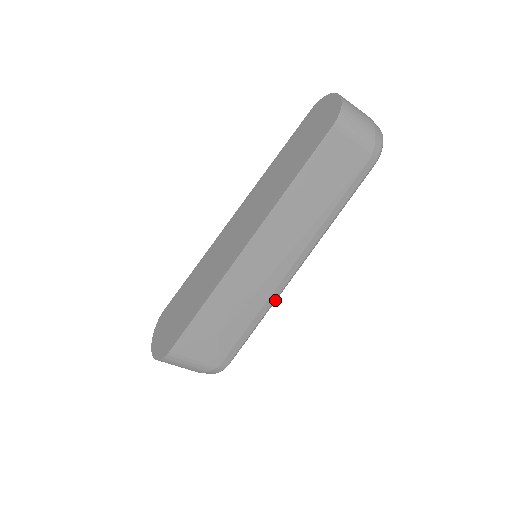
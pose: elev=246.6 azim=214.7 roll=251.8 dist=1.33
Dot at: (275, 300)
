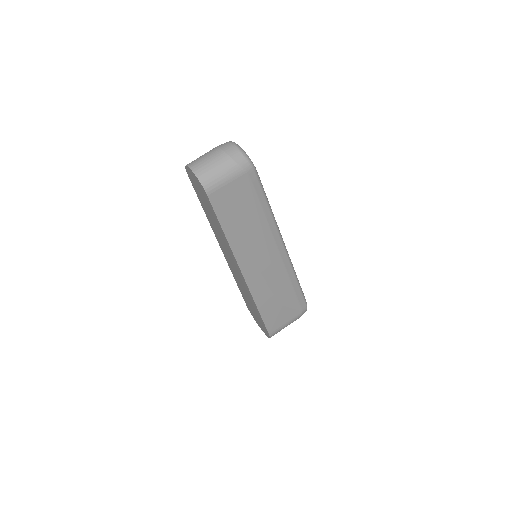
Dot at: (291, 266)
